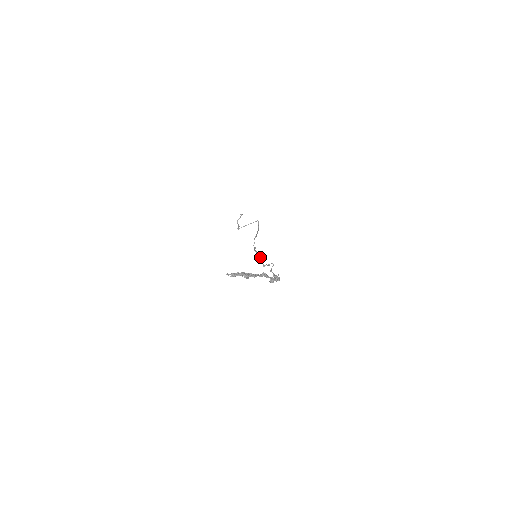
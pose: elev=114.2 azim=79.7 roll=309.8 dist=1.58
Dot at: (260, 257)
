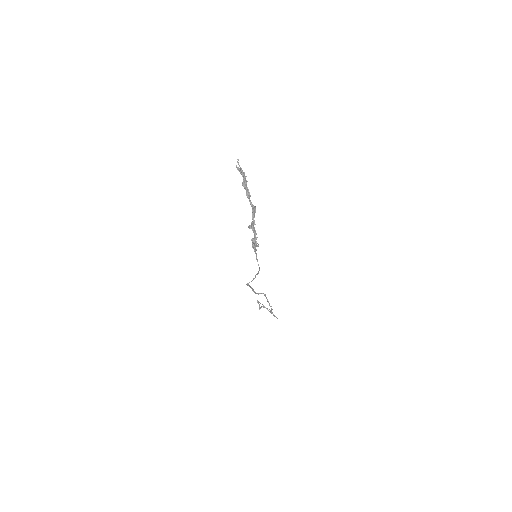
Dot at: (252, 288)
